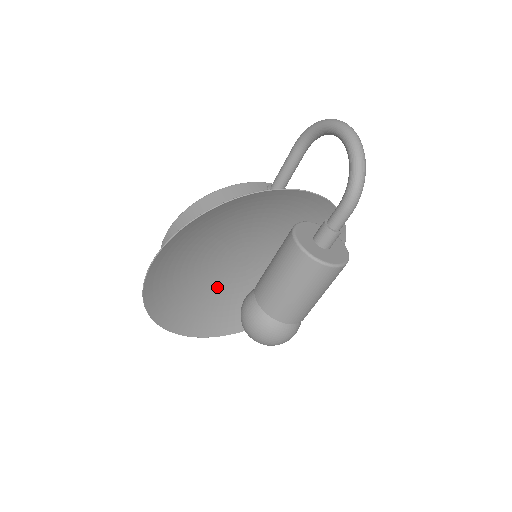
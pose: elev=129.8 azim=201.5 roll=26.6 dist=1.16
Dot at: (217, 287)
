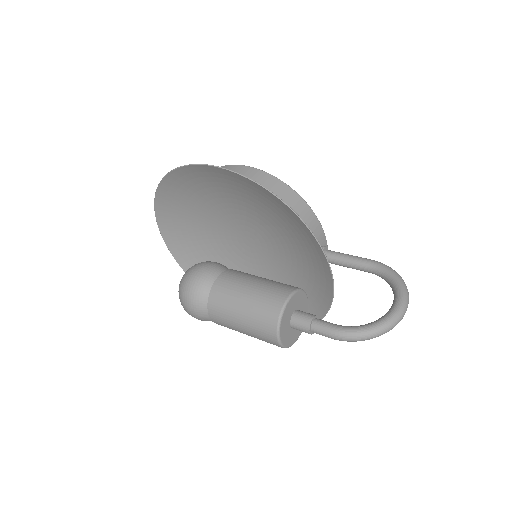
Dot at: (212, 227)
